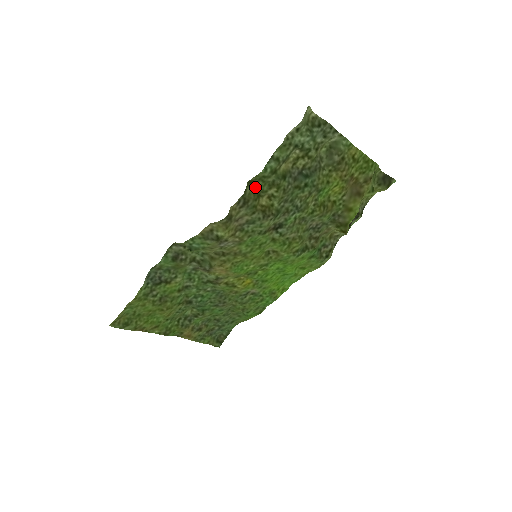
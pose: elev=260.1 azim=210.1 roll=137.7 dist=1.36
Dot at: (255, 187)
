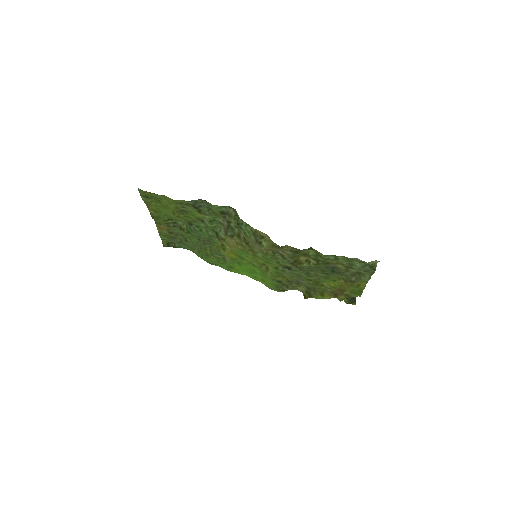
Dot at: (310, 251)
